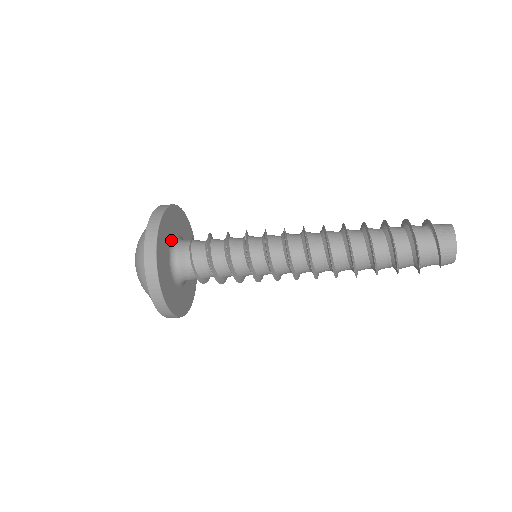
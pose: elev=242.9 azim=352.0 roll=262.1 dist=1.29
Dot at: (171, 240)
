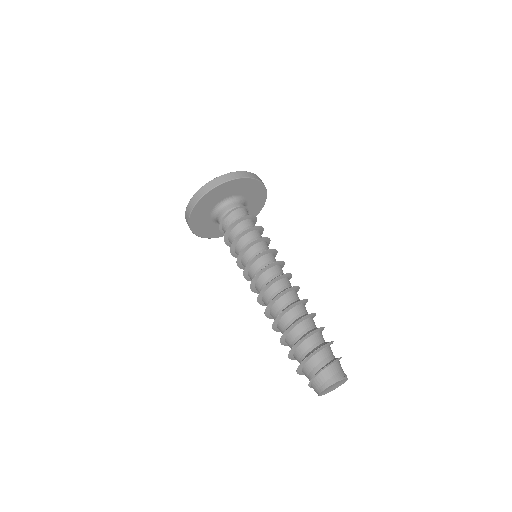
Dot at: (224, 198)
